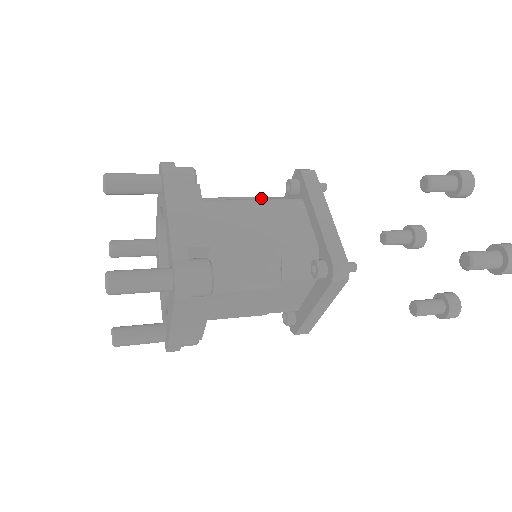
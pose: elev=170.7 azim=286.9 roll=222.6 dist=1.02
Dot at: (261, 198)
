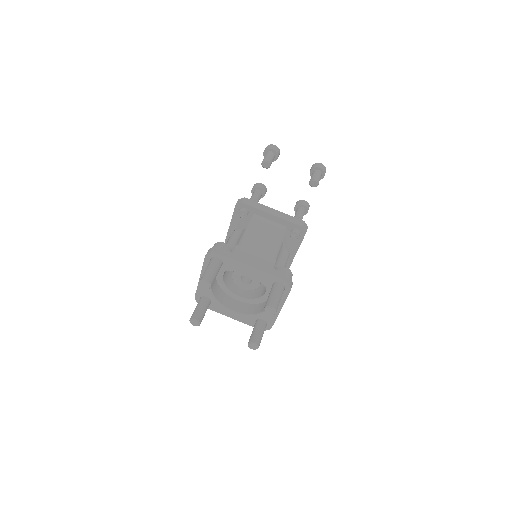
Dot at: (238, 230)
